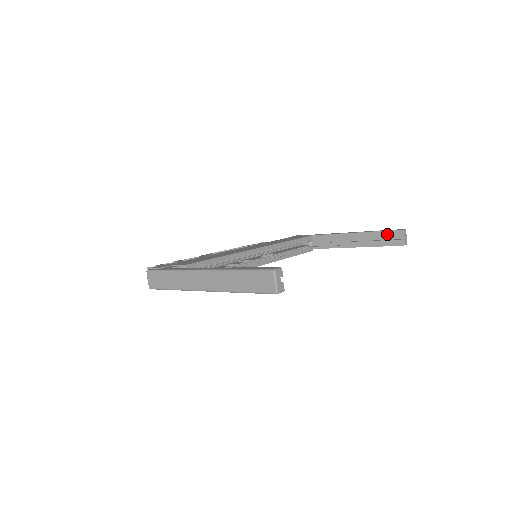
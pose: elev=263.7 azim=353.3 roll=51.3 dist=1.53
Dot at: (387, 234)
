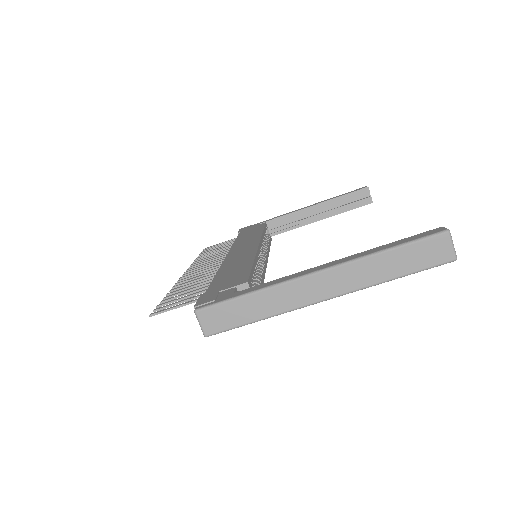
Dot at: (351, 196)
